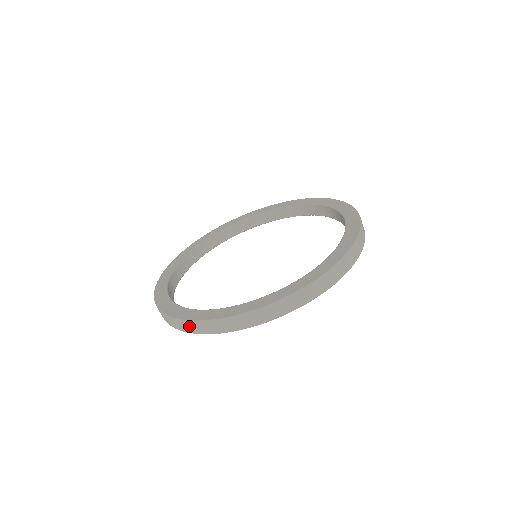
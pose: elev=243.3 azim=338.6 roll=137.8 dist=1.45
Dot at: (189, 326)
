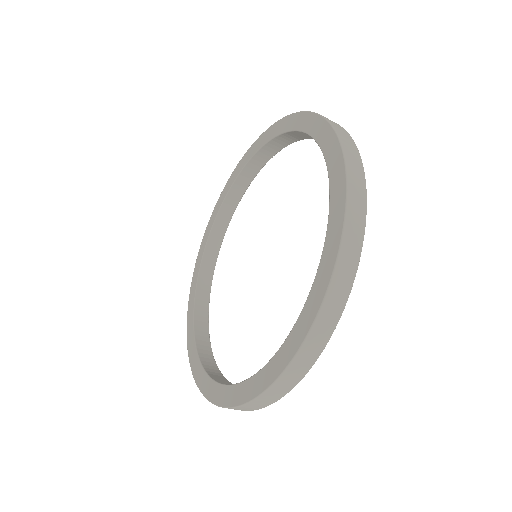
Dot at: (298, 367)
